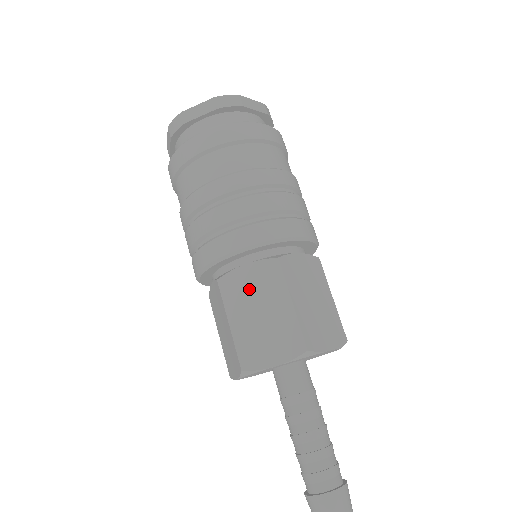
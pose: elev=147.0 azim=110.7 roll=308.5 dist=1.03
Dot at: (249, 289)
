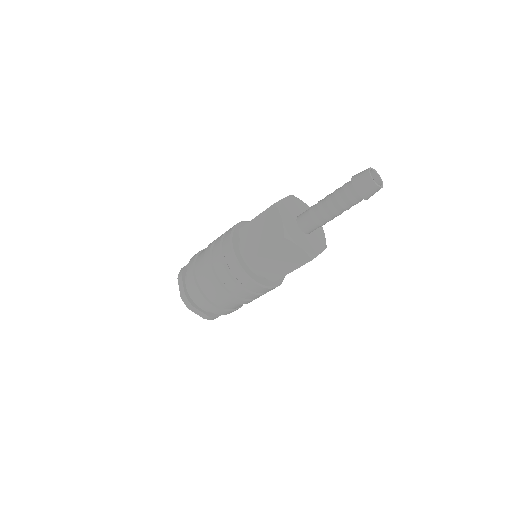
Dot at: occluded
